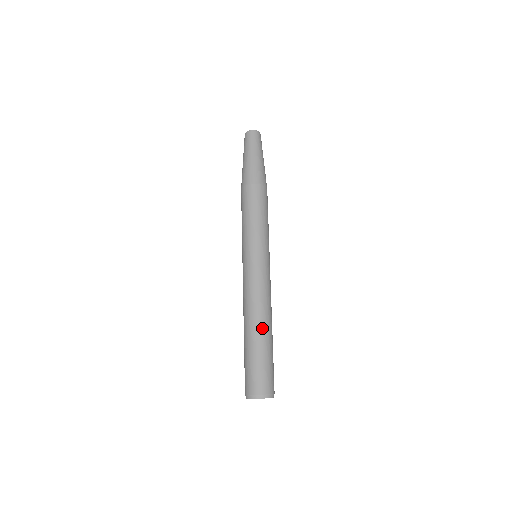
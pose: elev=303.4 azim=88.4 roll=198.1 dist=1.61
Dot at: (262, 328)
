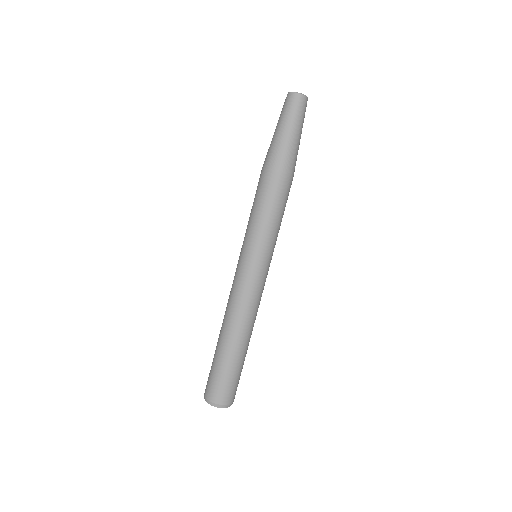
Dot at: (227, 338)
